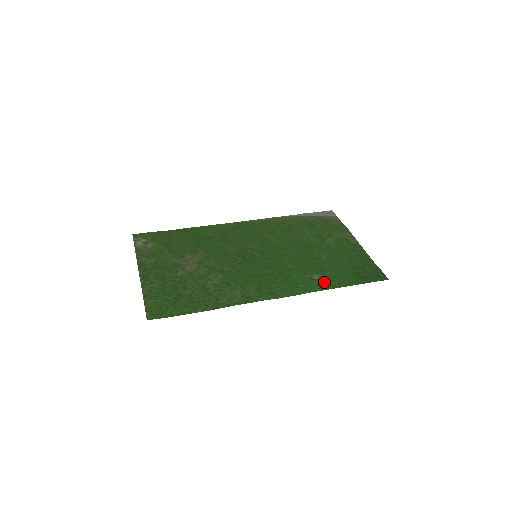
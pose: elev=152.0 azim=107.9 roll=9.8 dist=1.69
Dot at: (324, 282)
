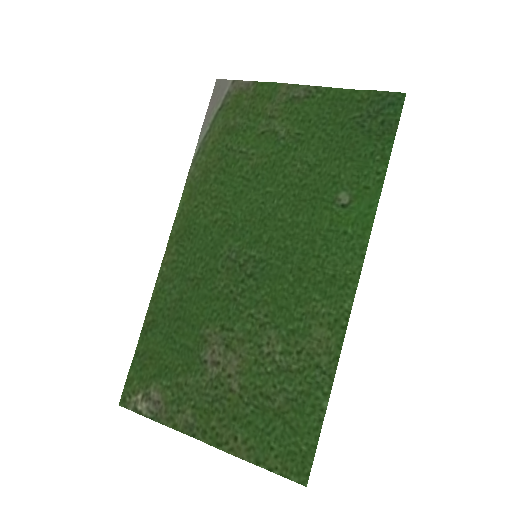
Dot at: (362, 192)
